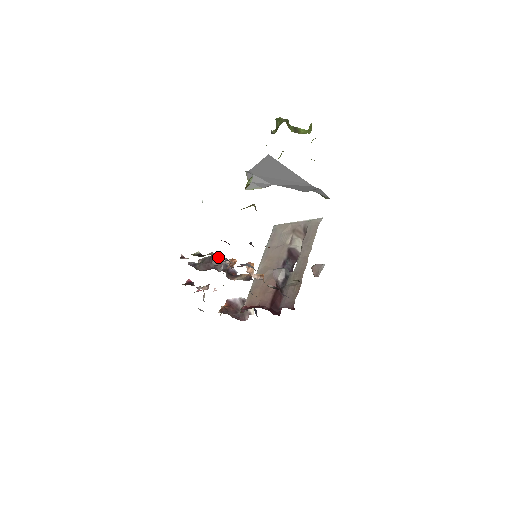
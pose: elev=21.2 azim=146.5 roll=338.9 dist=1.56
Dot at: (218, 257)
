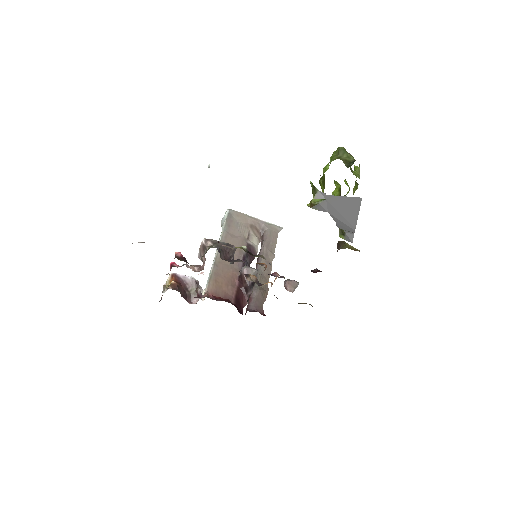
Dot at: (236, 248)
